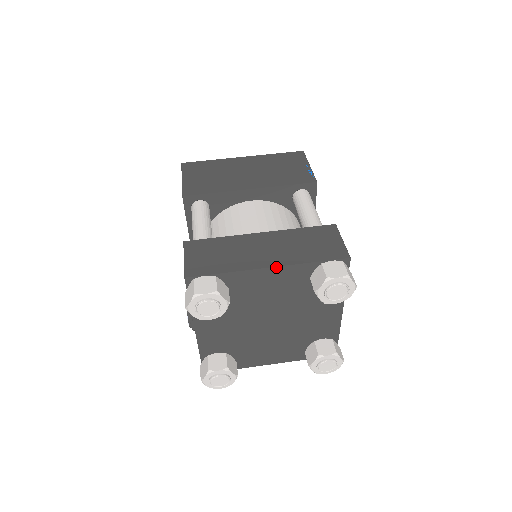
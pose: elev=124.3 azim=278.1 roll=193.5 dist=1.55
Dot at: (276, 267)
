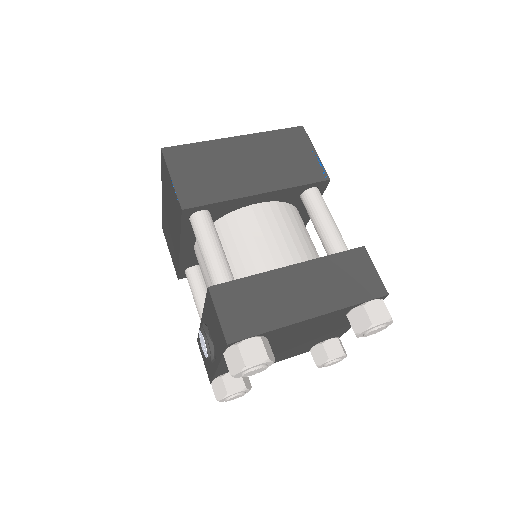
Dot at: (320, 316)
